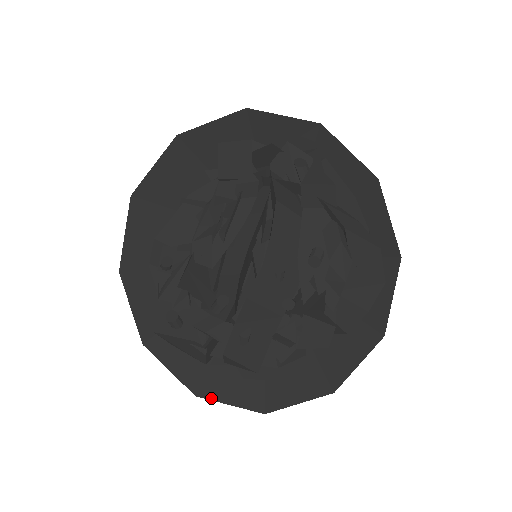
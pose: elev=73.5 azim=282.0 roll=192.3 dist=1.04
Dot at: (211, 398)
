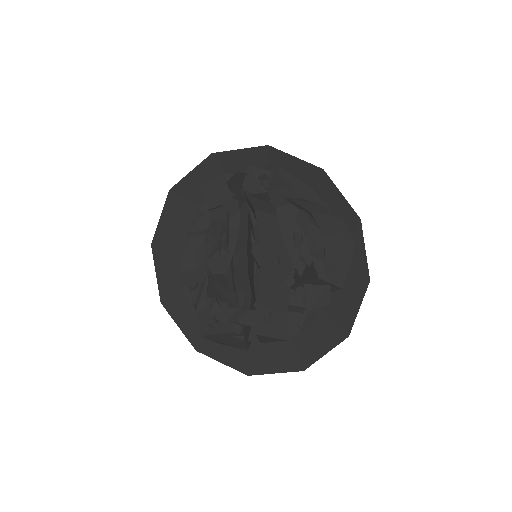
Dot at: (260, 373)
